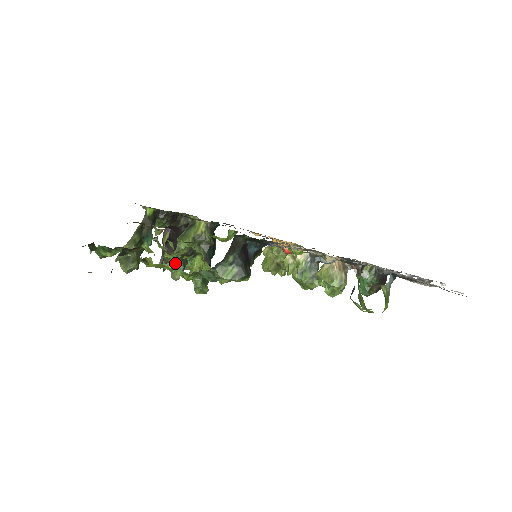
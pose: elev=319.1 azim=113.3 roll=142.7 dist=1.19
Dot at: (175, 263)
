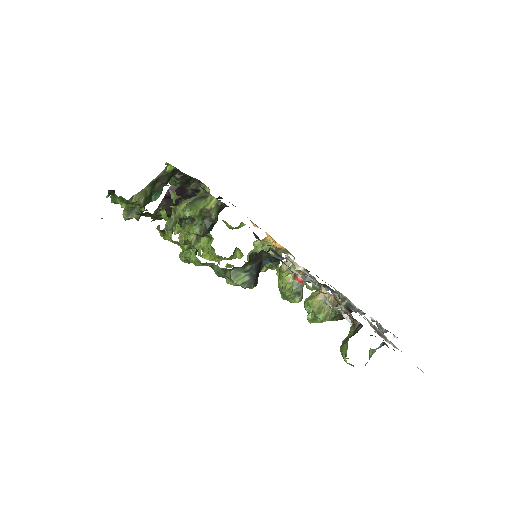
Dot at: (191, 245)
